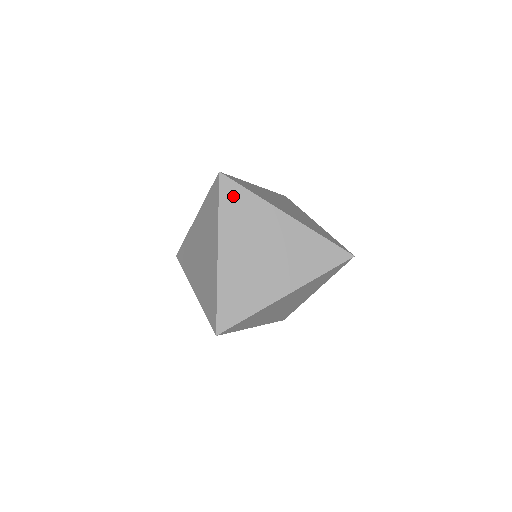
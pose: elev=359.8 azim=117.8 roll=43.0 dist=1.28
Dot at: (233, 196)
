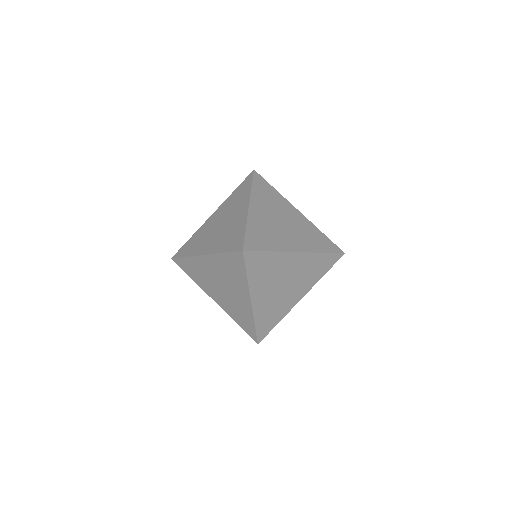
Dot at: (256, 262)
